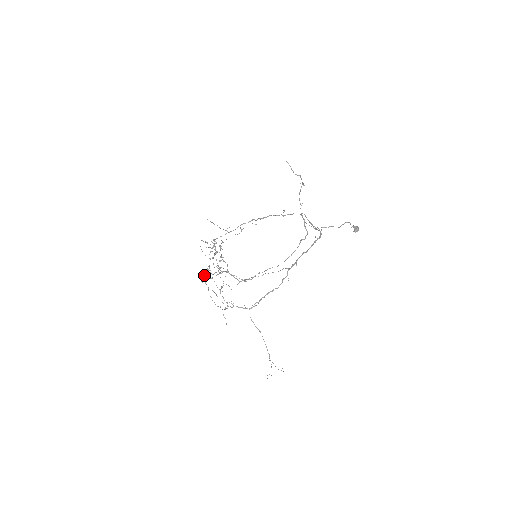
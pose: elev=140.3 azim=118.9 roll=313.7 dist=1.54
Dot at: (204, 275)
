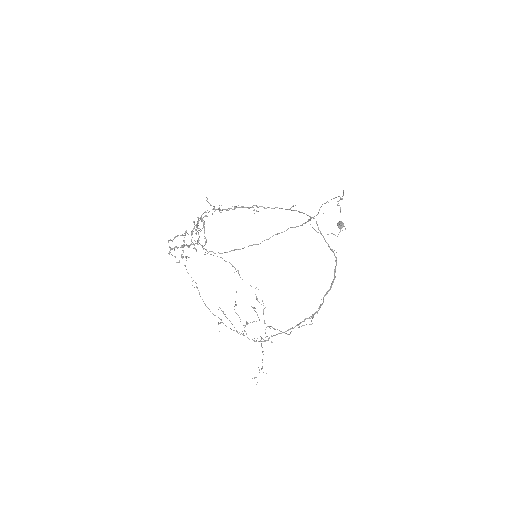
Dot at: (174, 248)
